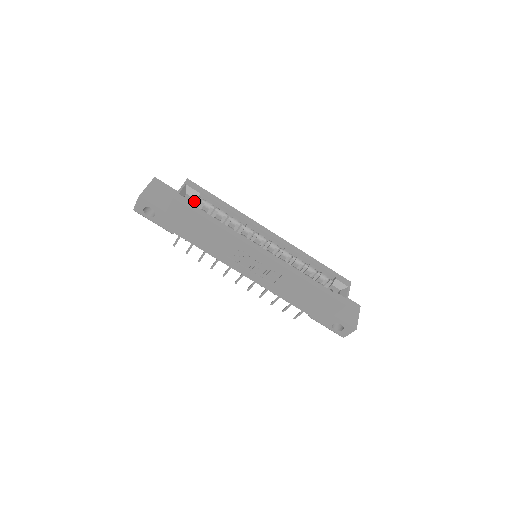
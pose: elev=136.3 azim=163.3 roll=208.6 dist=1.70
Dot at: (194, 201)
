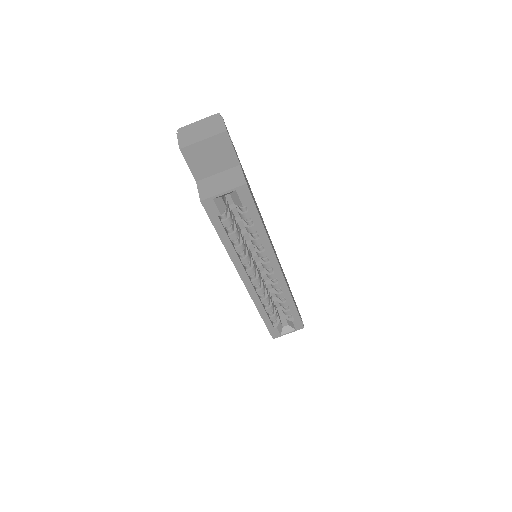
Dot at: (234, 201)
